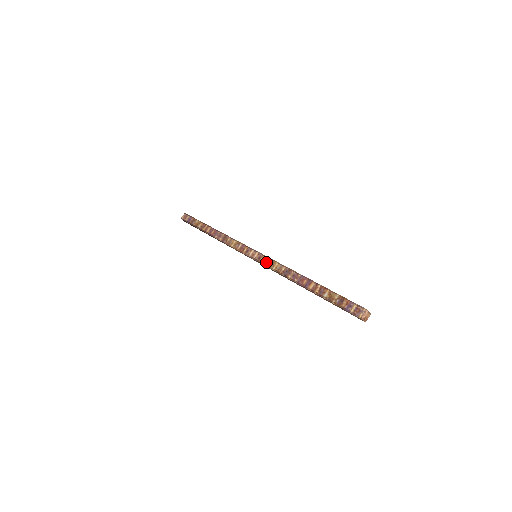
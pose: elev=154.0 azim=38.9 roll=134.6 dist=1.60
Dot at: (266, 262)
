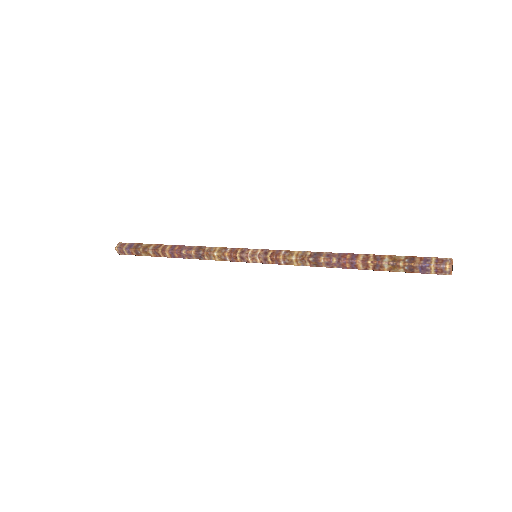
Dot at: (279, 254)
